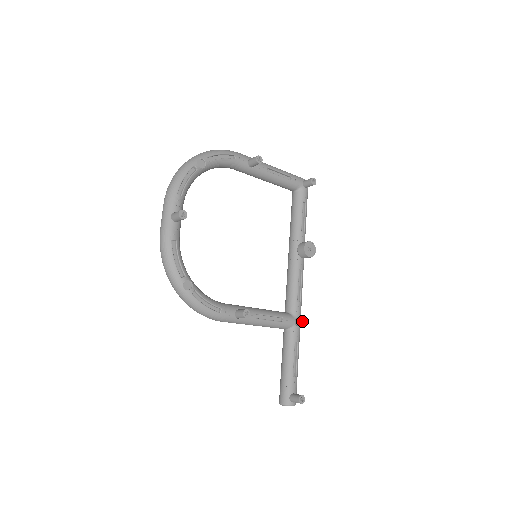
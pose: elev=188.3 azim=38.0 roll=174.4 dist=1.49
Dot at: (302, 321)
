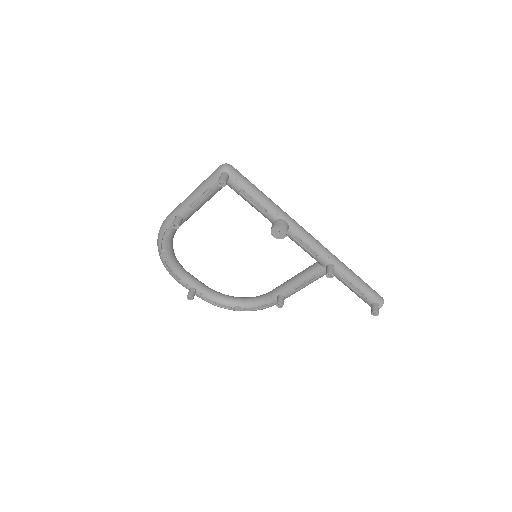
Dot at: (326, 276)
